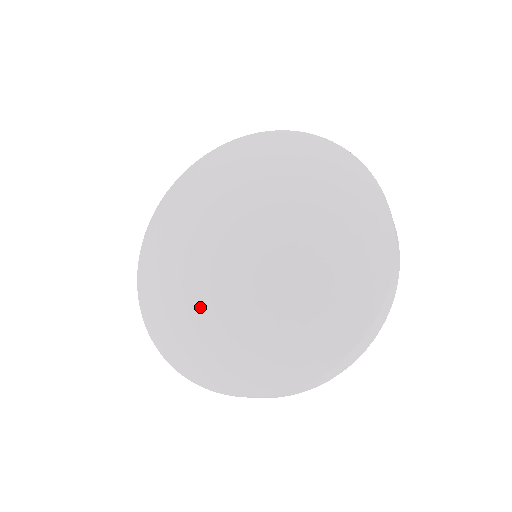
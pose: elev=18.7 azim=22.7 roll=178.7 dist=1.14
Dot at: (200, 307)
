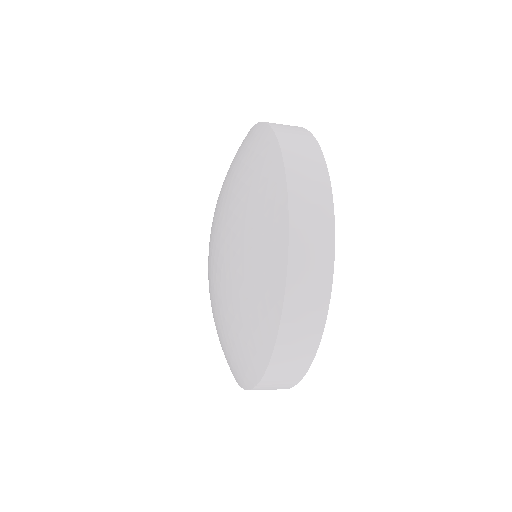
Dot at: (223, 316)
